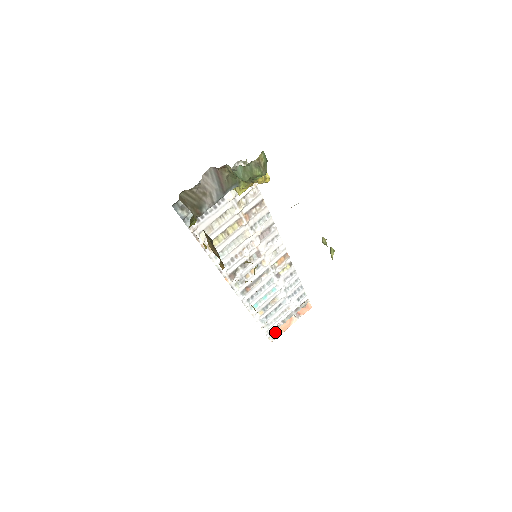
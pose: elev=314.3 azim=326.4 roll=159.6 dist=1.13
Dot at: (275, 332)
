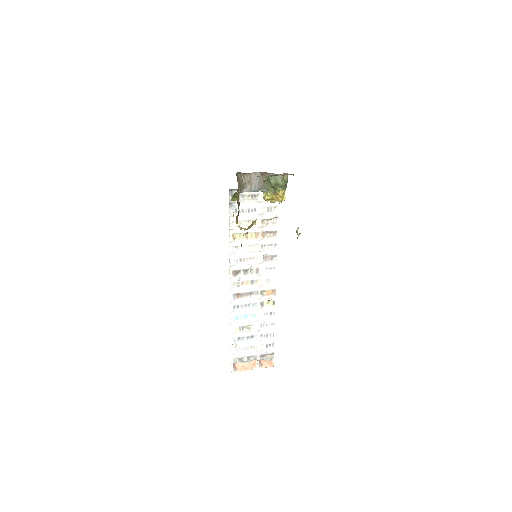
Dot at: (238, 366)
